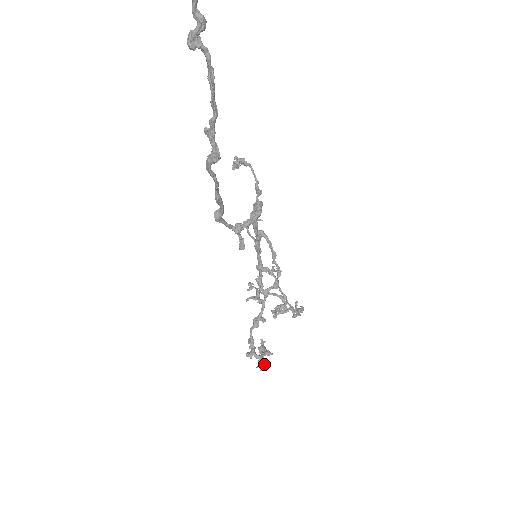
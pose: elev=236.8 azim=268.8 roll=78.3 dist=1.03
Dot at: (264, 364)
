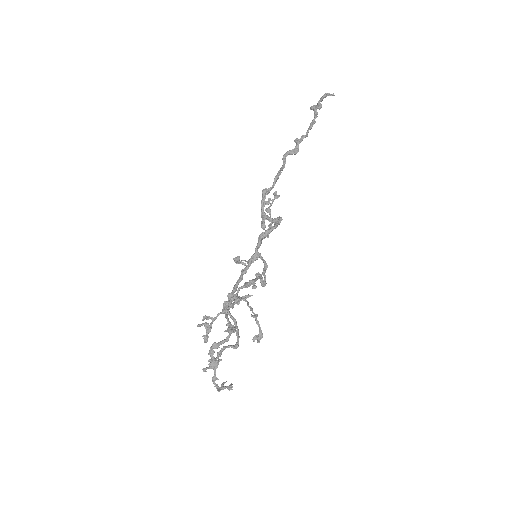
Dot at: occluded
